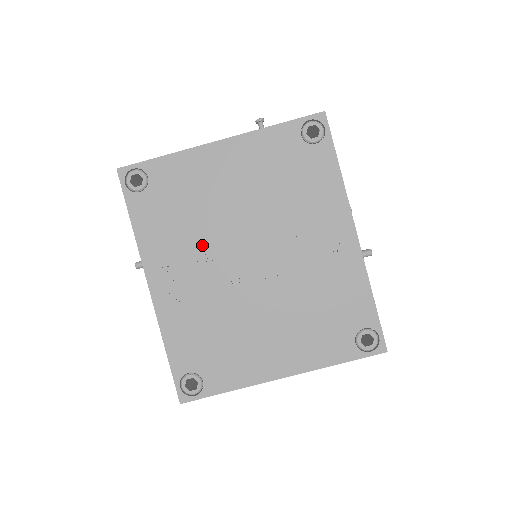
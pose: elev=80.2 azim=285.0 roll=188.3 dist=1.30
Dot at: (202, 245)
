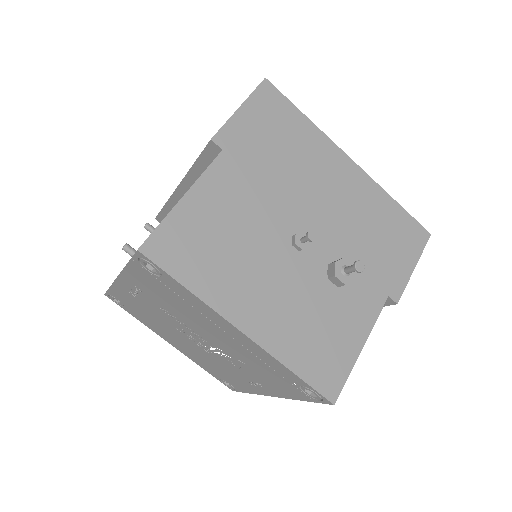
Dot at: (172, 312)
